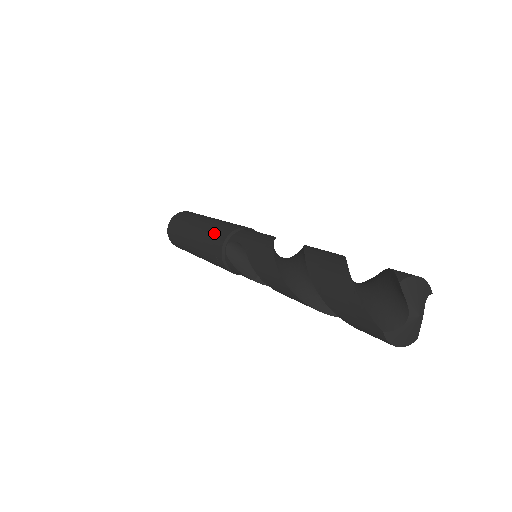
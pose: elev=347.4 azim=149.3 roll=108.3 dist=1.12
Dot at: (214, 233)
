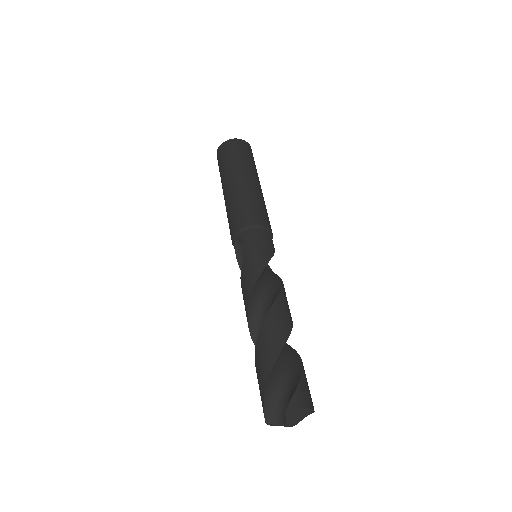
Dot at: (236, 212)
